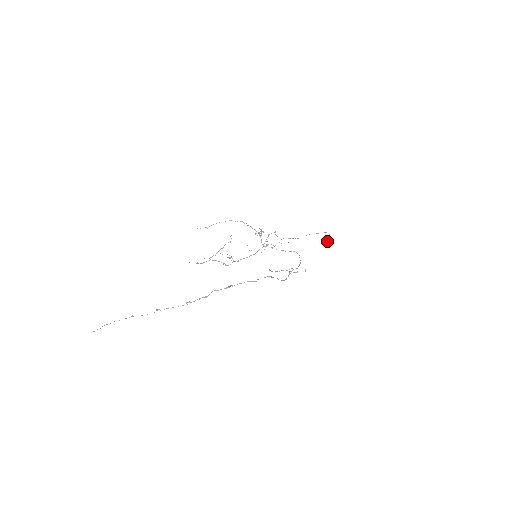
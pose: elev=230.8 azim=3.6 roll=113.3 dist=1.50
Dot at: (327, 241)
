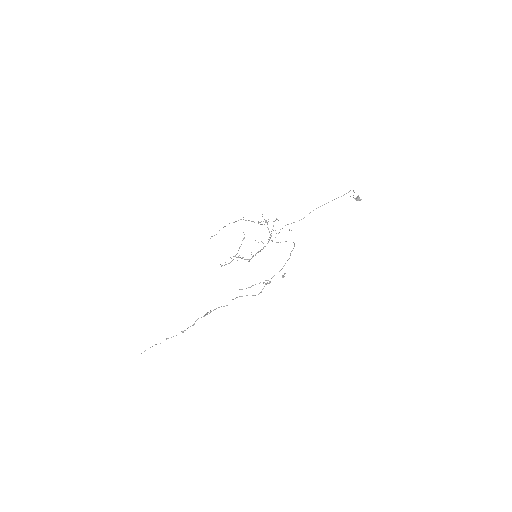
Dot at: (356, 197)
